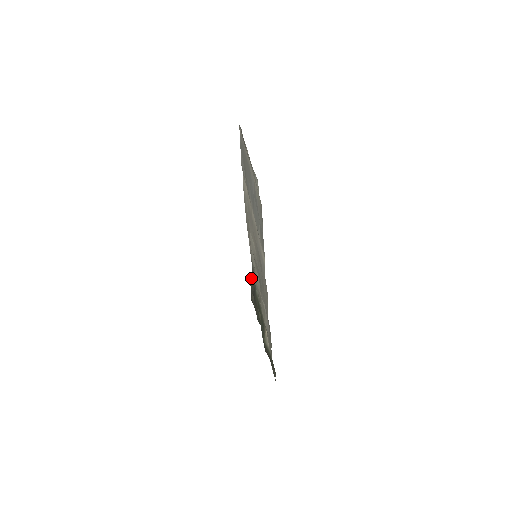
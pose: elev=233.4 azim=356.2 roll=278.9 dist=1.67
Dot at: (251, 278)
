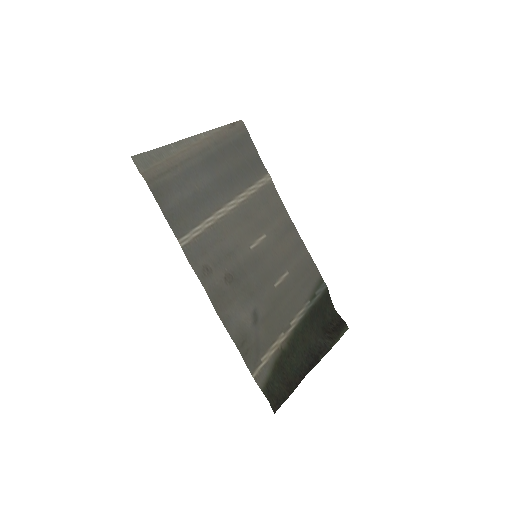
Dot at: (326, 299)
